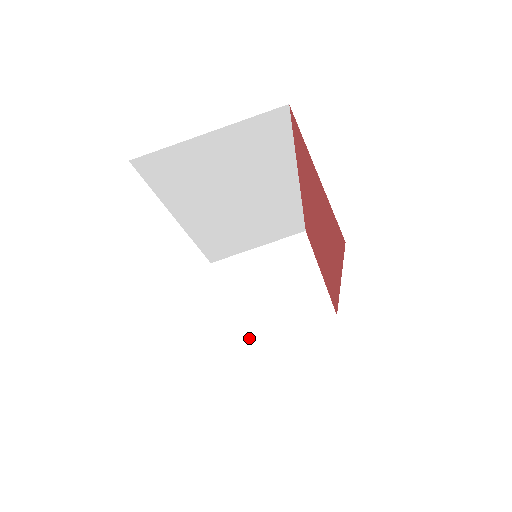
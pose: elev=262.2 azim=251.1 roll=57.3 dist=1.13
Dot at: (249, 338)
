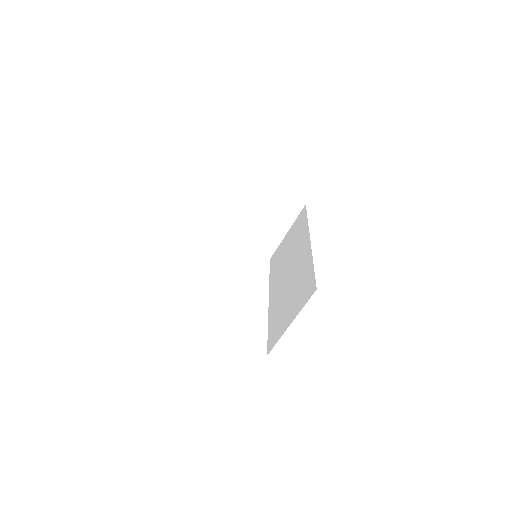
Dot at: (271, 250)
